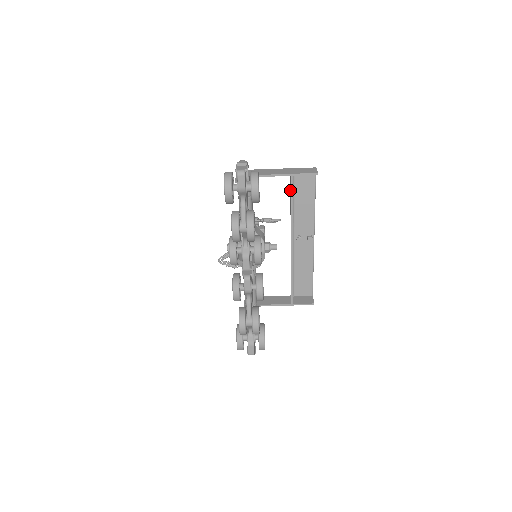
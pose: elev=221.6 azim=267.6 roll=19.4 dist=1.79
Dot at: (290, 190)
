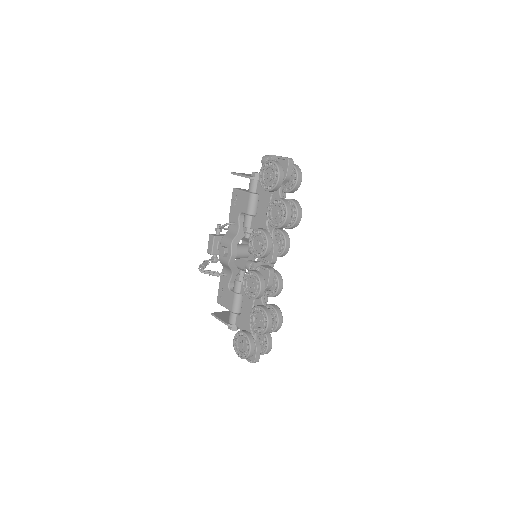
Dot at: occluded
